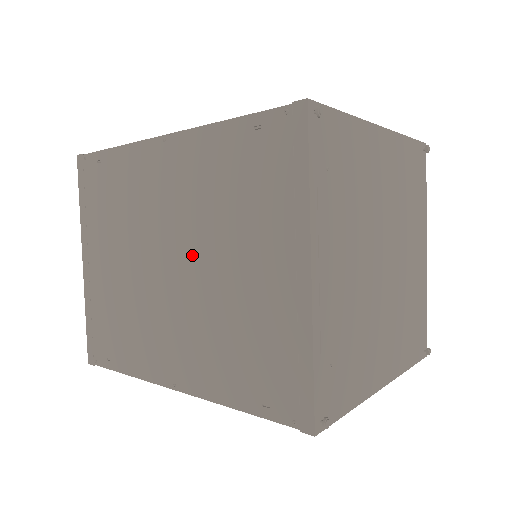
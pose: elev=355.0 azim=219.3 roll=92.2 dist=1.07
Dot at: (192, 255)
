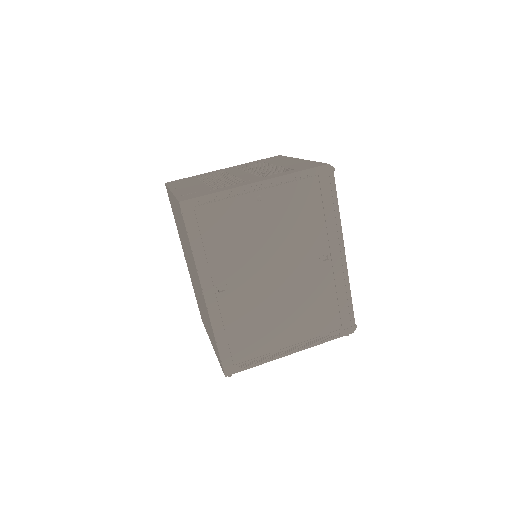
Dot at: (197, 290)
